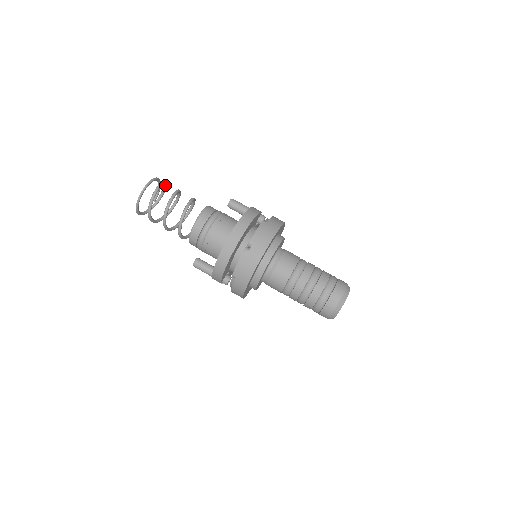
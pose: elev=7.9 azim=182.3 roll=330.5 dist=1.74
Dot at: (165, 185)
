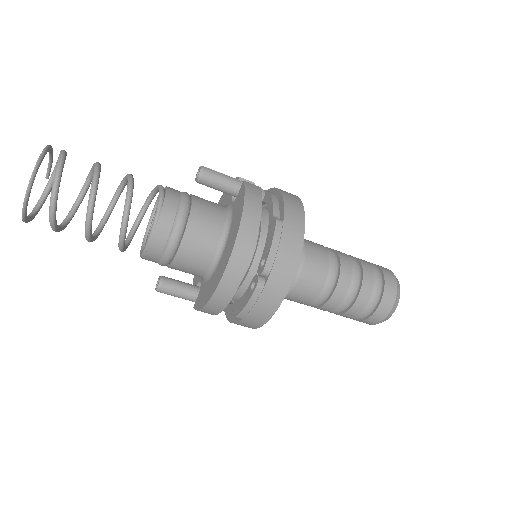
Dot at: occluded
